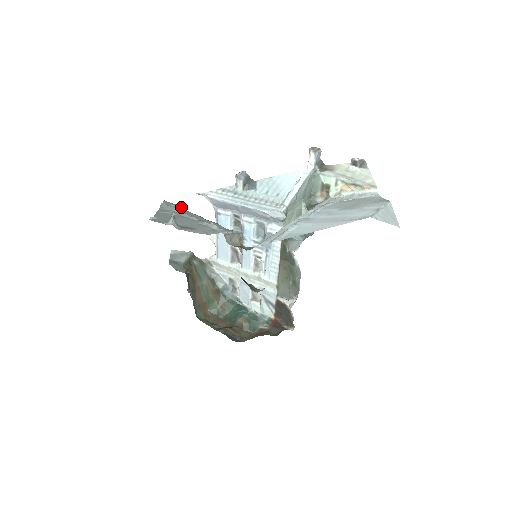
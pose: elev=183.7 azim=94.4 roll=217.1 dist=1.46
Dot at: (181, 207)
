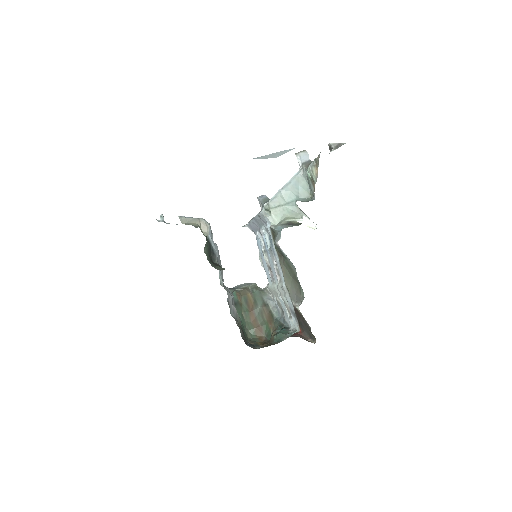
Dot at: occluded
